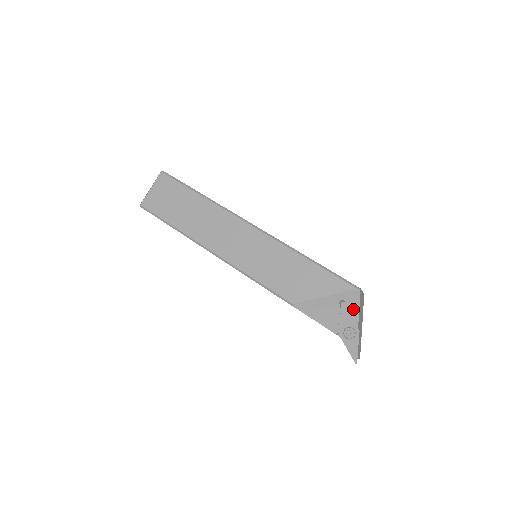
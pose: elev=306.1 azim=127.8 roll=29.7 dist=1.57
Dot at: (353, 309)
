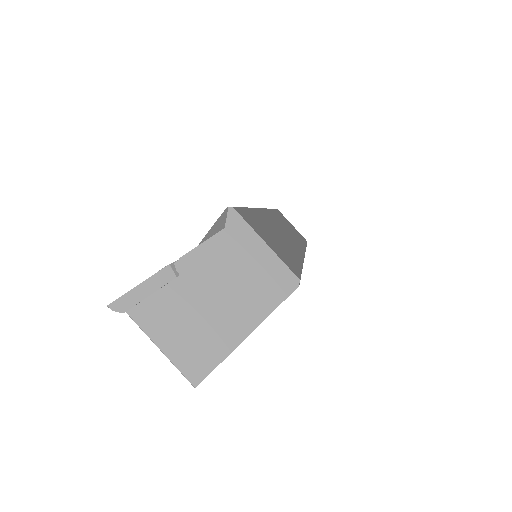
Dot at: occluded
